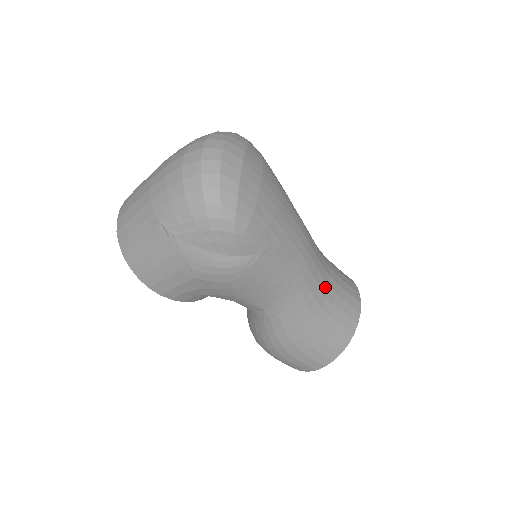
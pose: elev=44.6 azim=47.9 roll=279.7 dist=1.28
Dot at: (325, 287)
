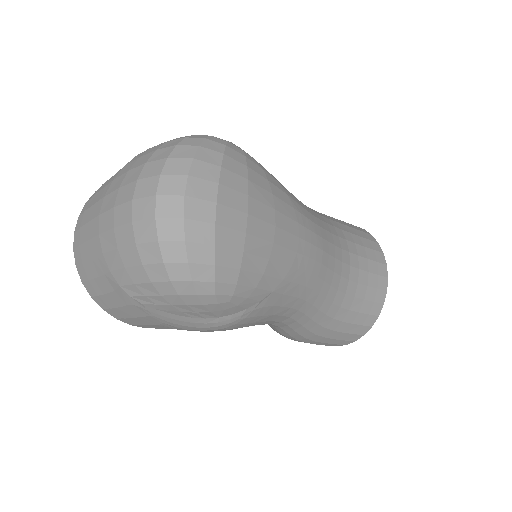
Dot at: (343, 284)
